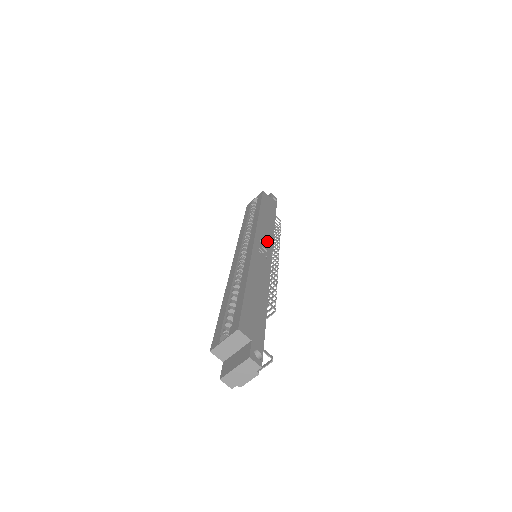
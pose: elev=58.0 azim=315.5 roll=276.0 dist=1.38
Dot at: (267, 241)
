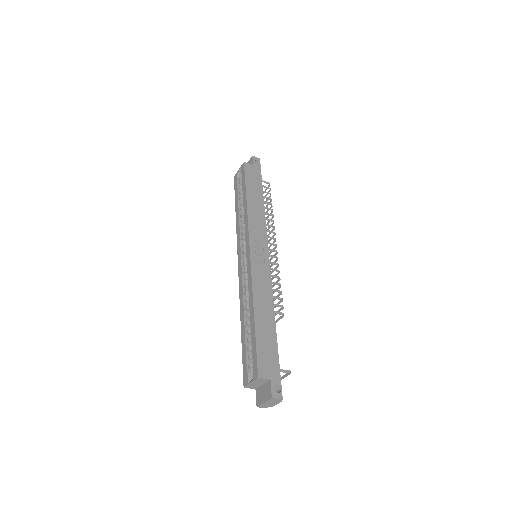
Dot at: (261, 240)
